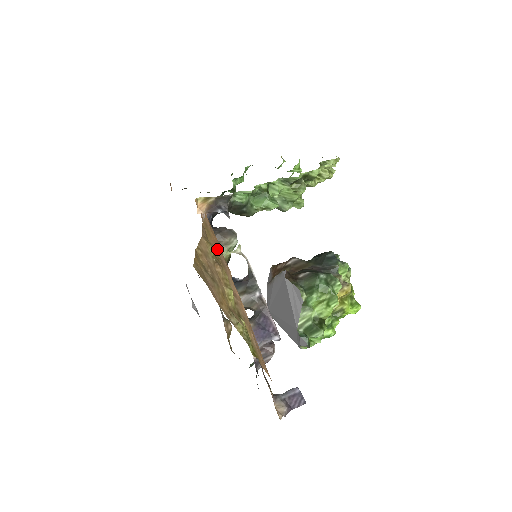
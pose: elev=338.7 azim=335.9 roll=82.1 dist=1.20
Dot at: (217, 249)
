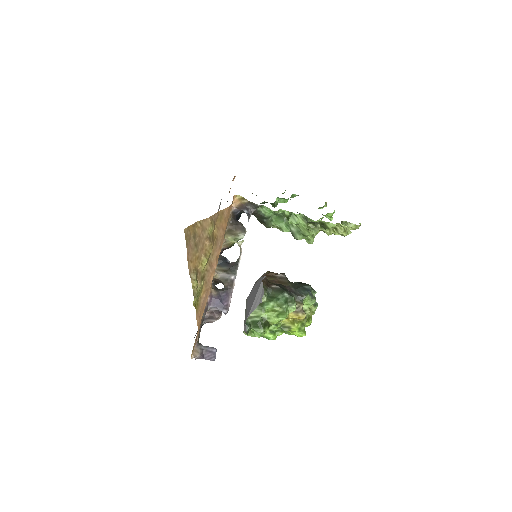
Dot at: (220, 232)
